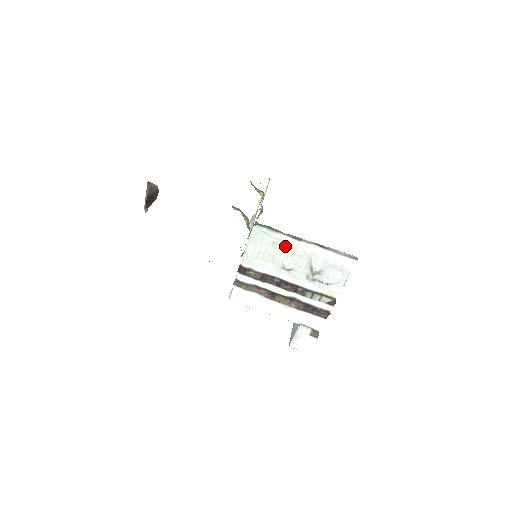
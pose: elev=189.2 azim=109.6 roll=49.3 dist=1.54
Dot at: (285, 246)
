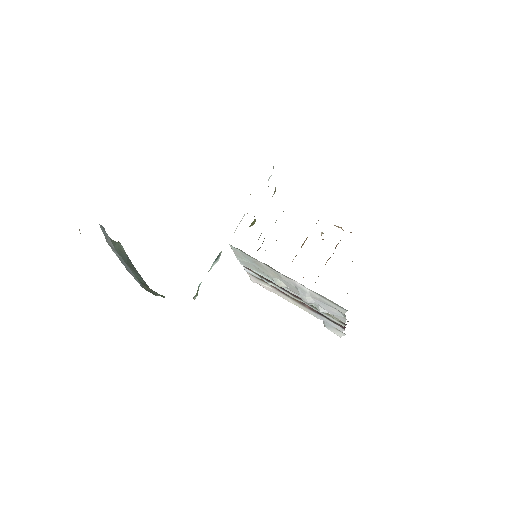
Dot at: (267, 269)
